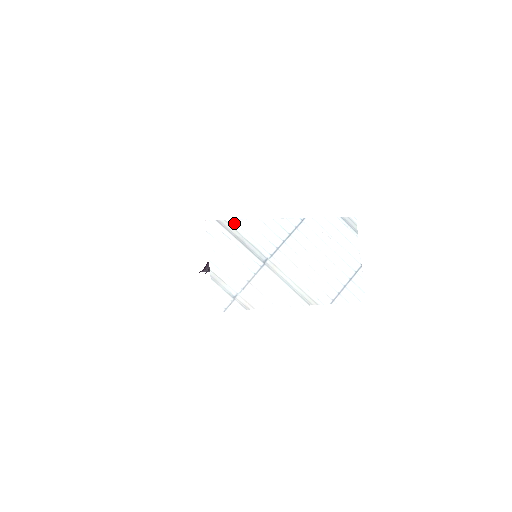
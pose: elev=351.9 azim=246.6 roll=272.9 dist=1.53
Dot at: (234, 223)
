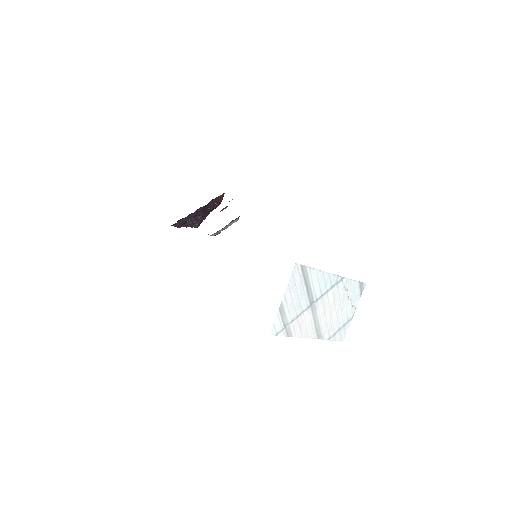
Dot at: (309, 270)
